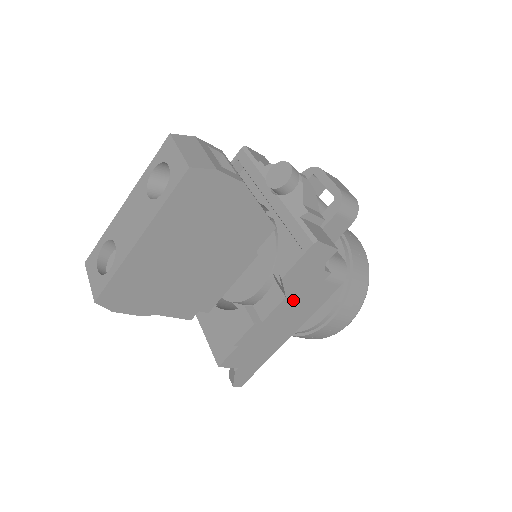
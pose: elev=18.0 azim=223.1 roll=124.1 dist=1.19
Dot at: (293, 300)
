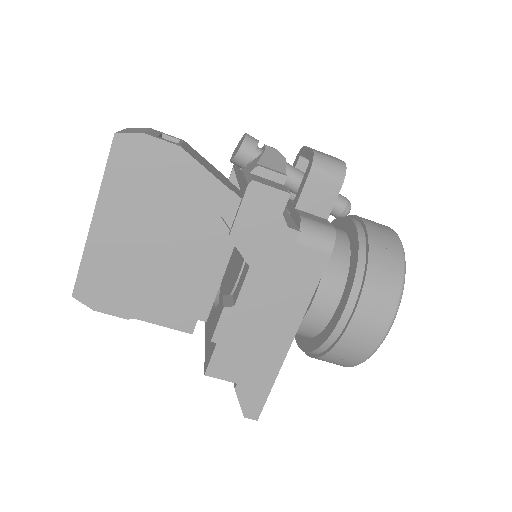
Dot at: (264, 273)
